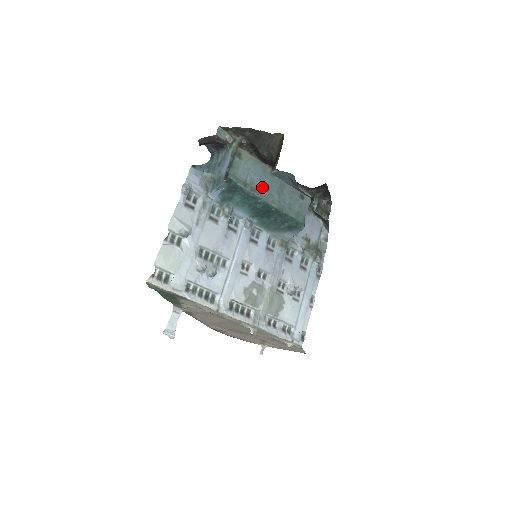
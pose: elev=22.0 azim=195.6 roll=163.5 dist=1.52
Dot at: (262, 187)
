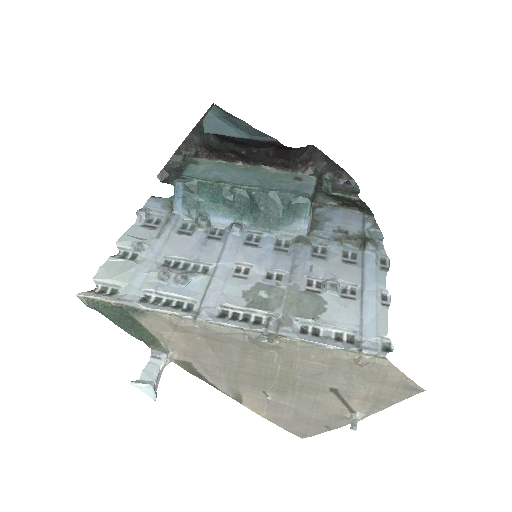
Dot at: (232, 179)
